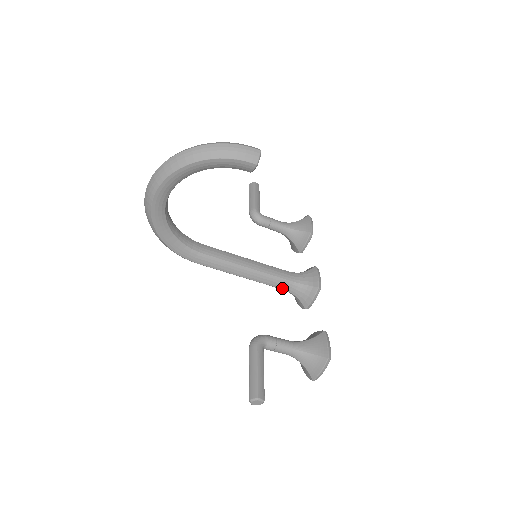
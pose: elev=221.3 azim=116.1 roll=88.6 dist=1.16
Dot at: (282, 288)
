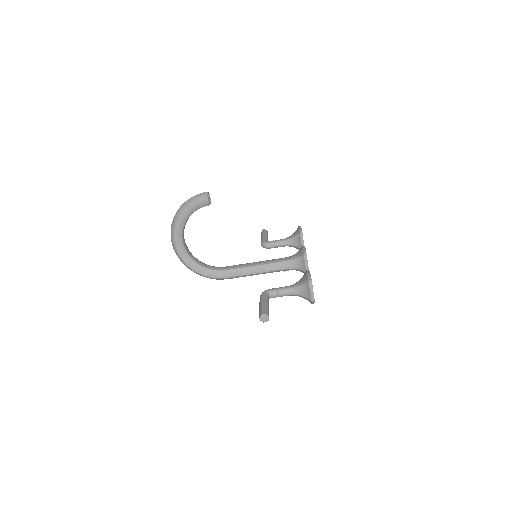
Dot at: (285, 268)
